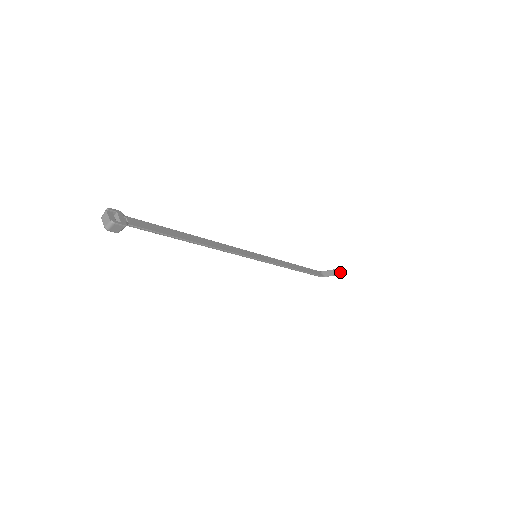
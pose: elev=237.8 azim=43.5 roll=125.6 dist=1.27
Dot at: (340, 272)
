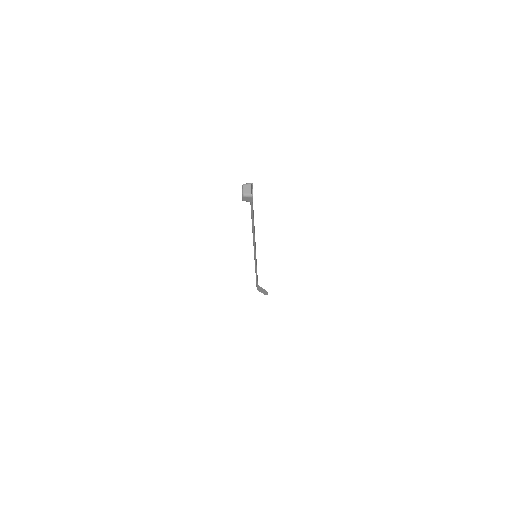
Dot at: (266, 293)
